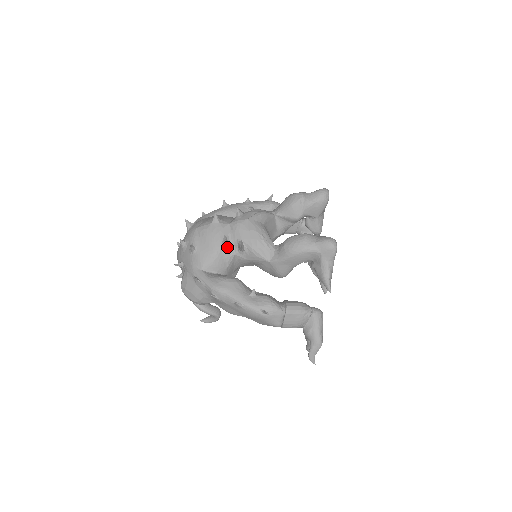
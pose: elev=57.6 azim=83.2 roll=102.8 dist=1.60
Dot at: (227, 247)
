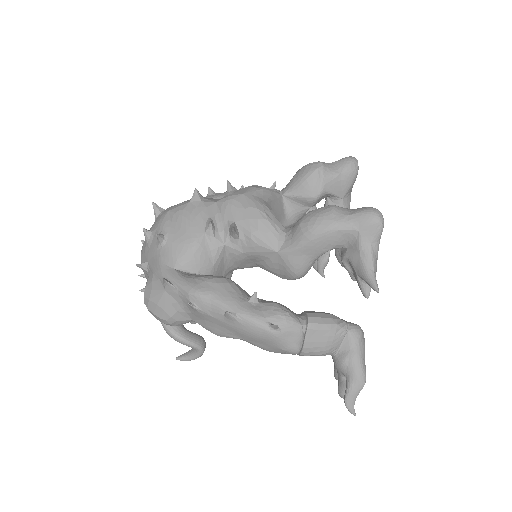
Dot at: (213, 233)
